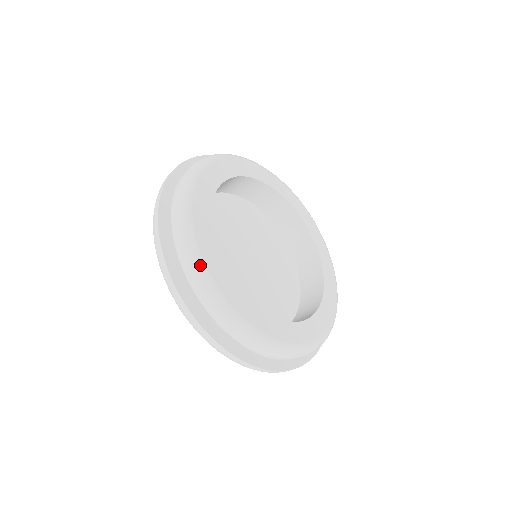
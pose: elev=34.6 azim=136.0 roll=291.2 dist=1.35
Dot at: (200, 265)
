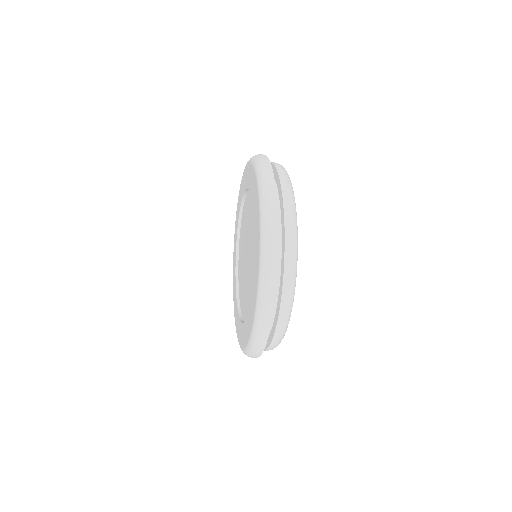
Dot at: occluded
